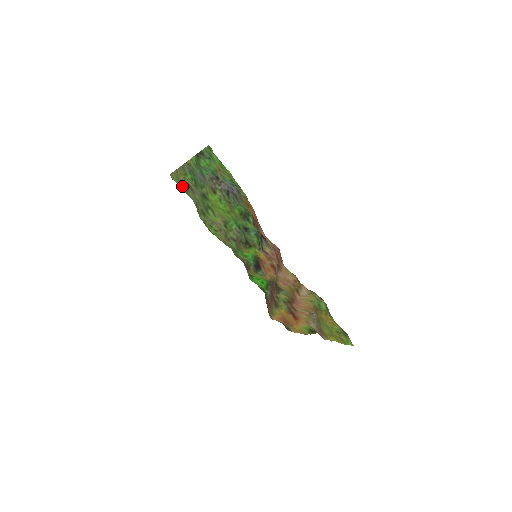
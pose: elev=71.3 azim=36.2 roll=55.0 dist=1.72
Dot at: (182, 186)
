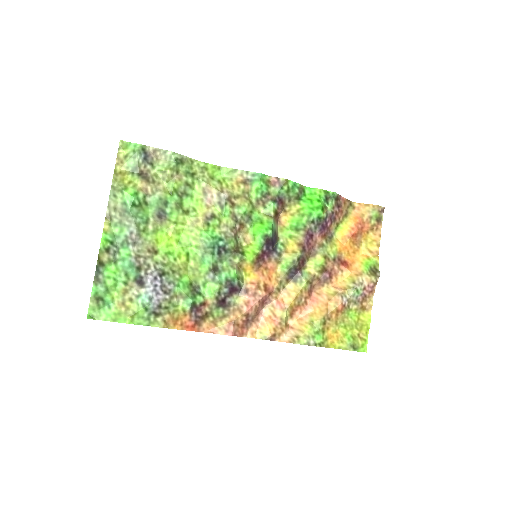
Dot at: (144, 151)
